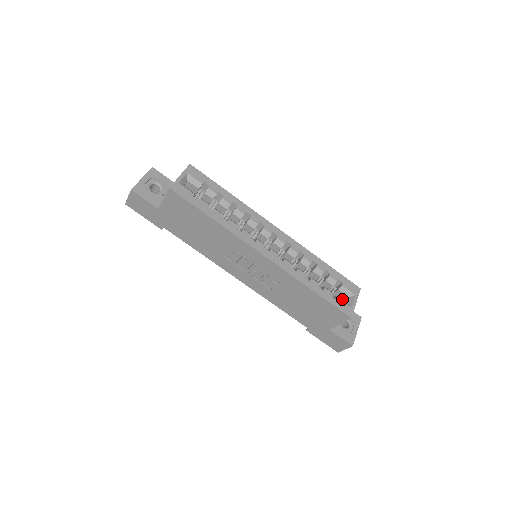
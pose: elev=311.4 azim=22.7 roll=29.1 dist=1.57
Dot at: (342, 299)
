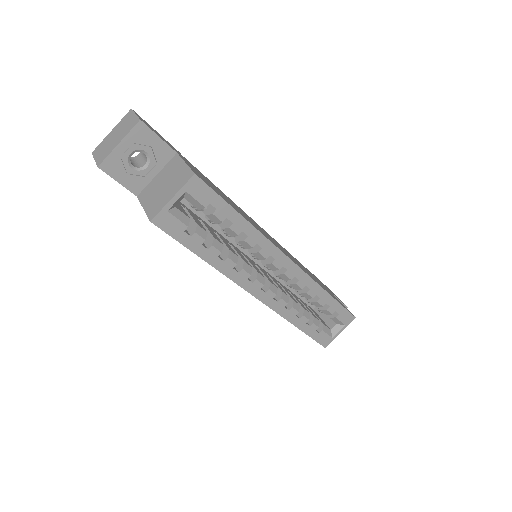
Dot at: occluded
